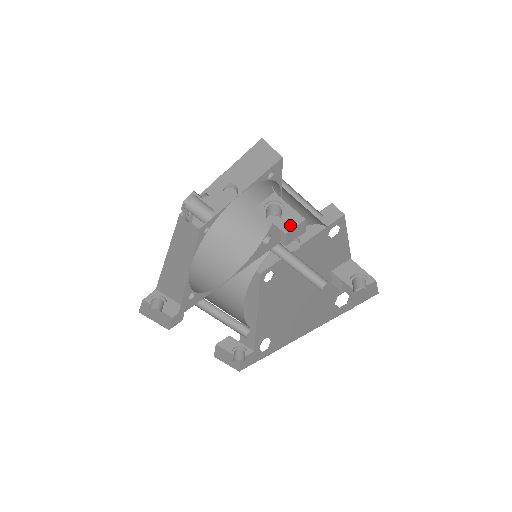
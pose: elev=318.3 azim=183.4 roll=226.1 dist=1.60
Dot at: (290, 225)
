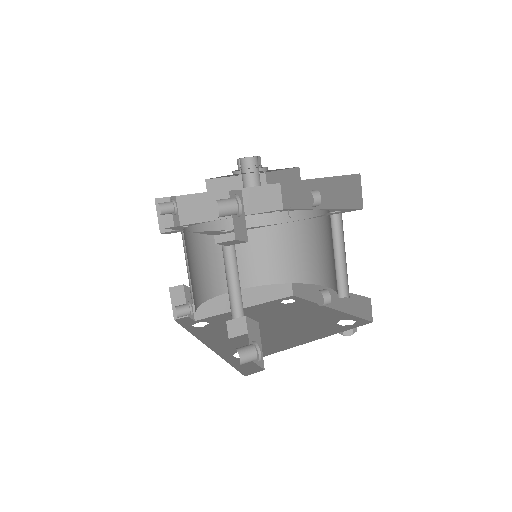
Dot at: (240, 235)
